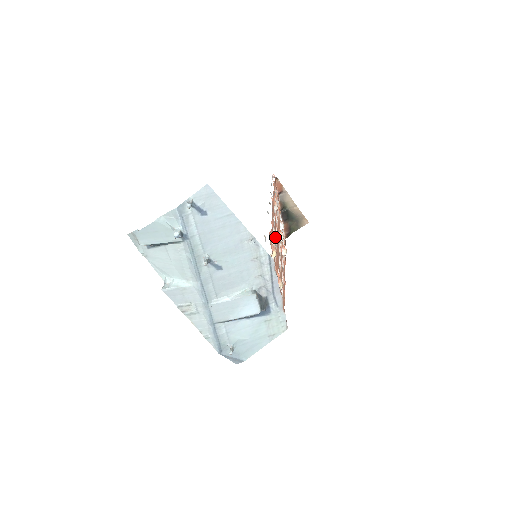
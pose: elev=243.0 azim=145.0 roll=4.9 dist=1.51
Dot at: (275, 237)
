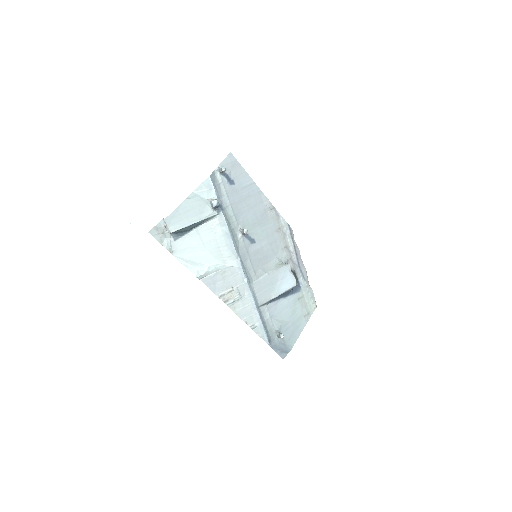
Dot at: occluded
